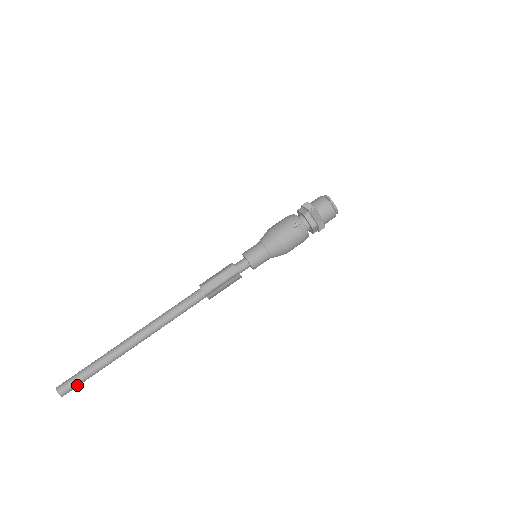
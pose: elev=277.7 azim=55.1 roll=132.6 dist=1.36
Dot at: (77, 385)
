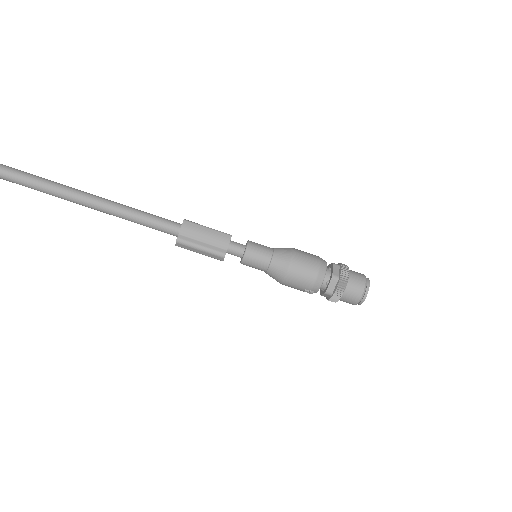
Dot at: out of frame
